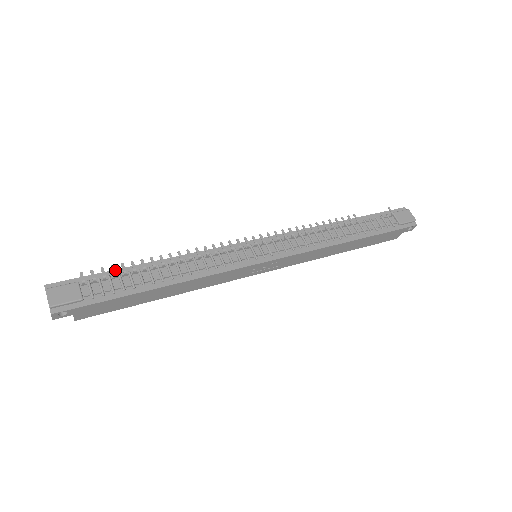
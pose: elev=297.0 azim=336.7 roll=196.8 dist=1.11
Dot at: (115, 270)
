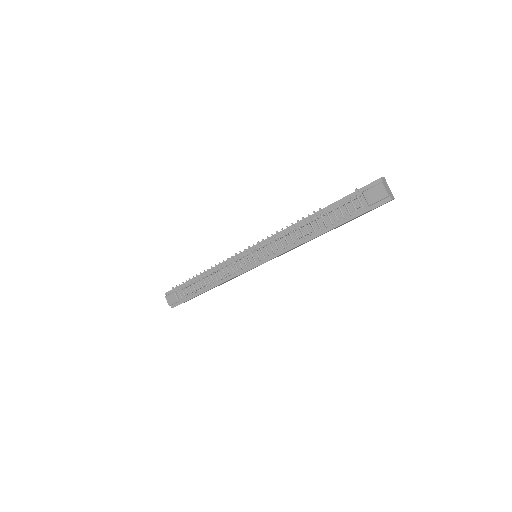
Dot at: (186, 282)
